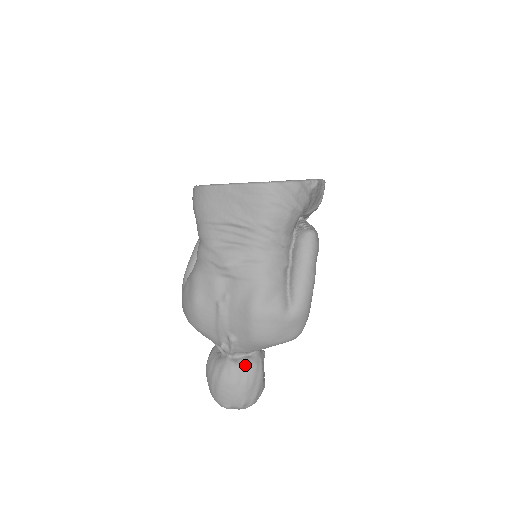
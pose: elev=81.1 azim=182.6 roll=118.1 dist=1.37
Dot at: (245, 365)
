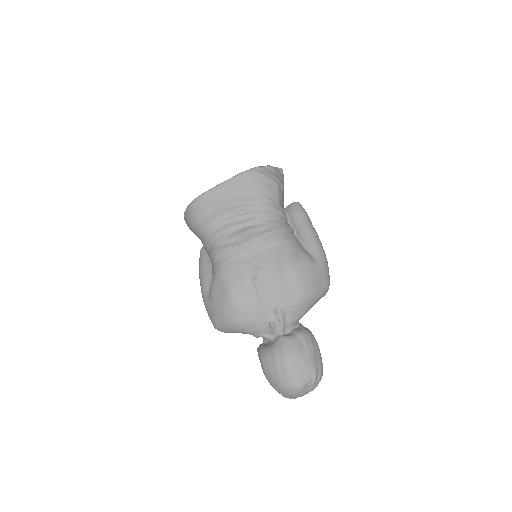
Dot at: (299, 334)
